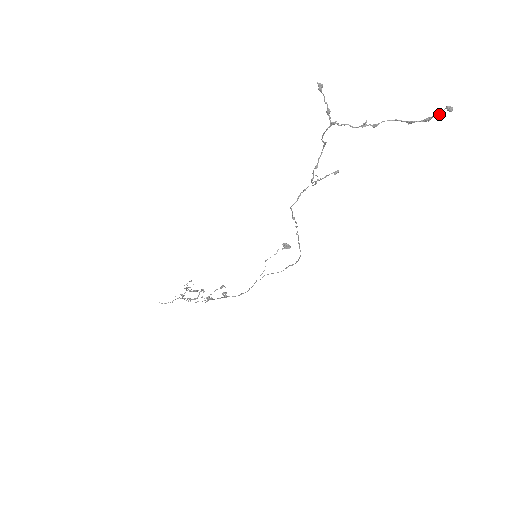
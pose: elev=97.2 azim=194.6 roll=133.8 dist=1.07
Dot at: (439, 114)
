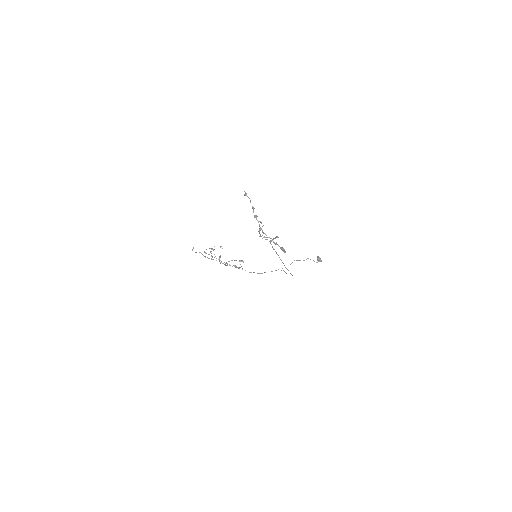
Dot at: (282, 250)
